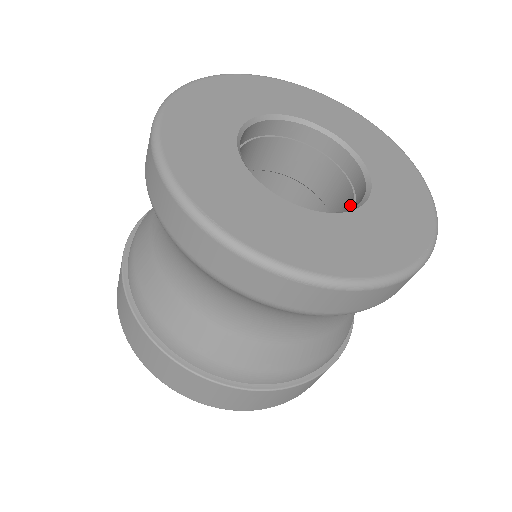
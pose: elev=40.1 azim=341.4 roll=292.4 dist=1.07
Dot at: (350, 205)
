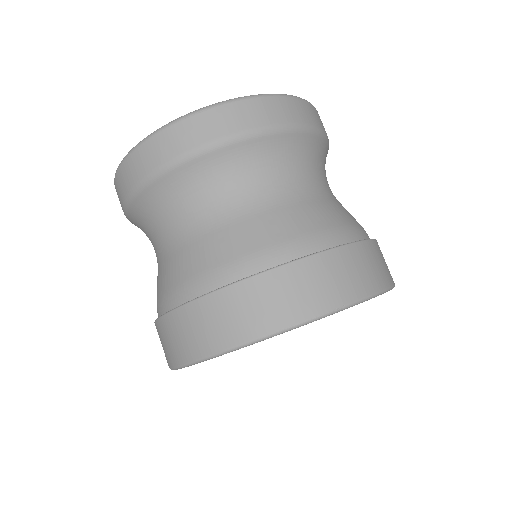
Dot at: occluded
